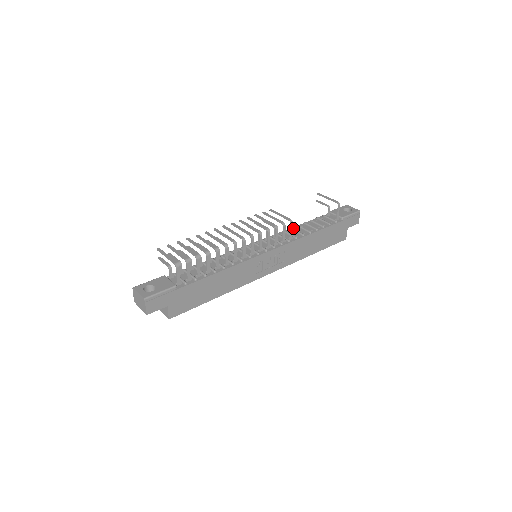
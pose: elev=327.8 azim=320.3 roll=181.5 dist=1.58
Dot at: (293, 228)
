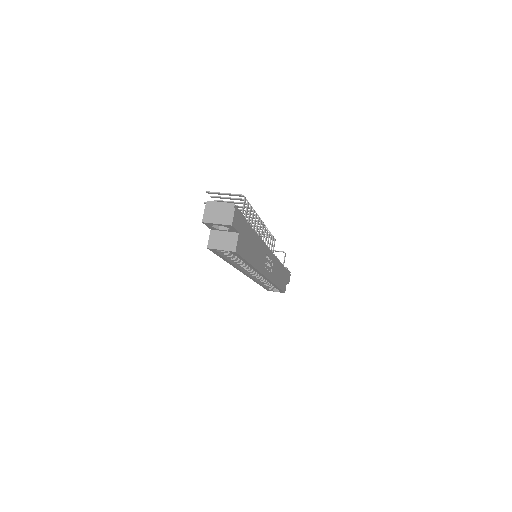
Dot at: occluded
